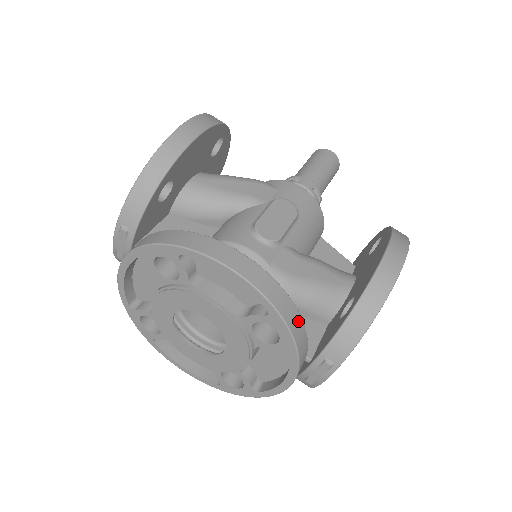
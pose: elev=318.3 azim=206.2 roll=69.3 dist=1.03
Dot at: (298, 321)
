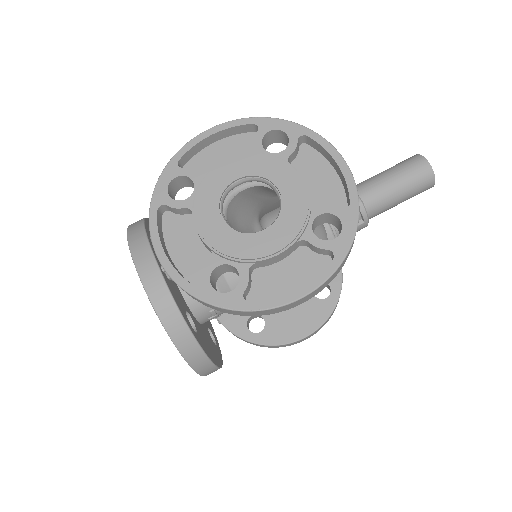
Dot at: occluded
